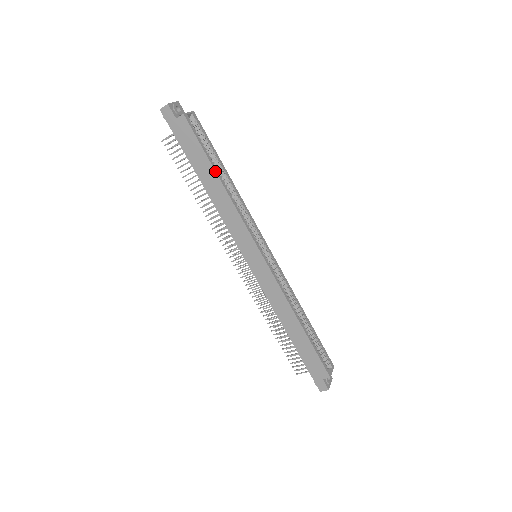
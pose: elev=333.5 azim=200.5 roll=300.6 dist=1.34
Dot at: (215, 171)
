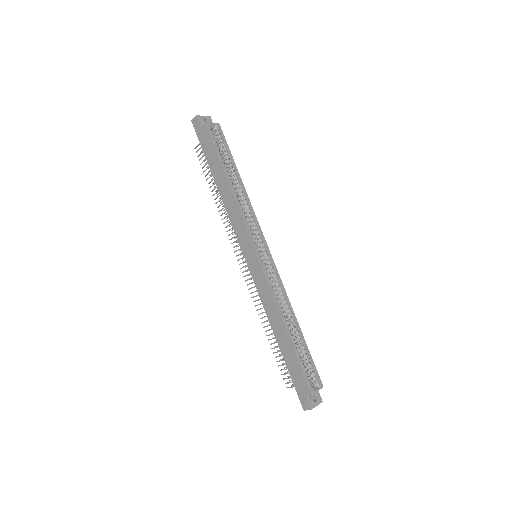
Dot at: (224, 172)
